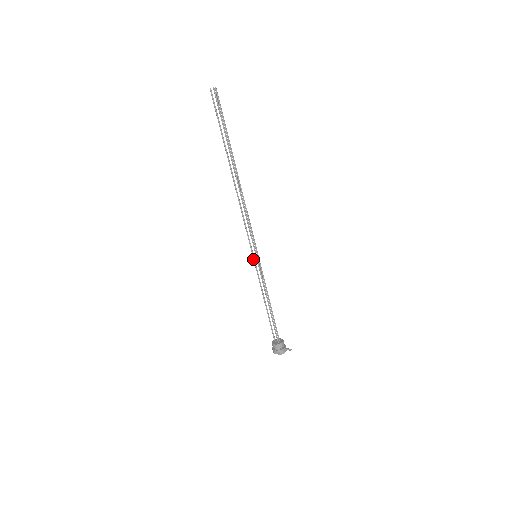
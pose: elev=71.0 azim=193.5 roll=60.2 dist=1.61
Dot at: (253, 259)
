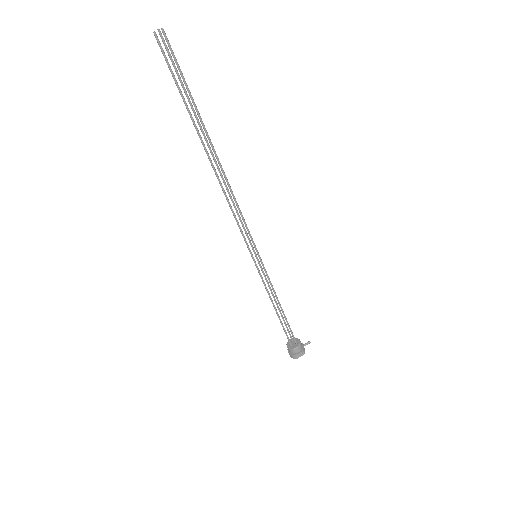
Dot at: (254, 262)
